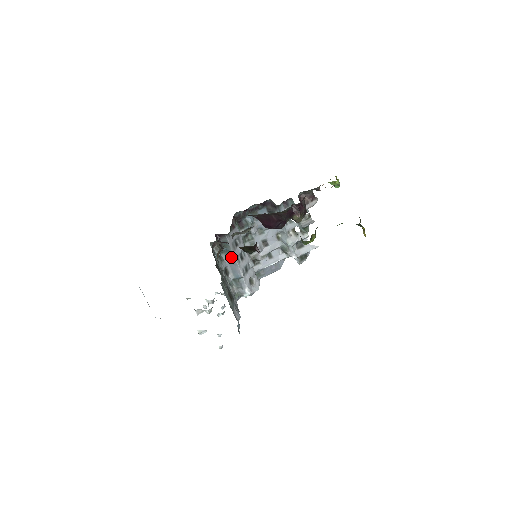
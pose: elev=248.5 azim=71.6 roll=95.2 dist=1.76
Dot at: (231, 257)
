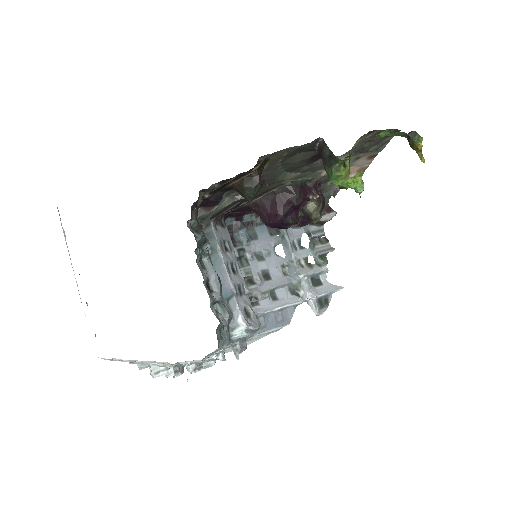
Dot at: (217, 261)
